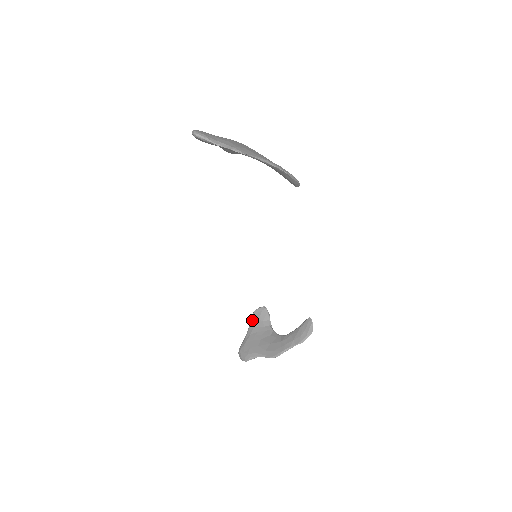
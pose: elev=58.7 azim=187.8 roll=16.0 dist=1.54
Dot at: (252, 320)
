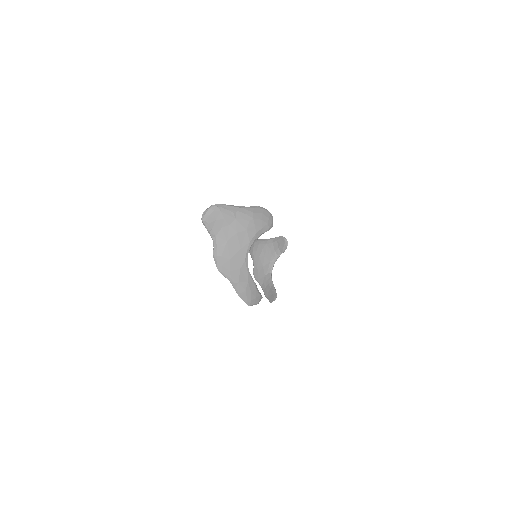
Dot at: (276, 238)
